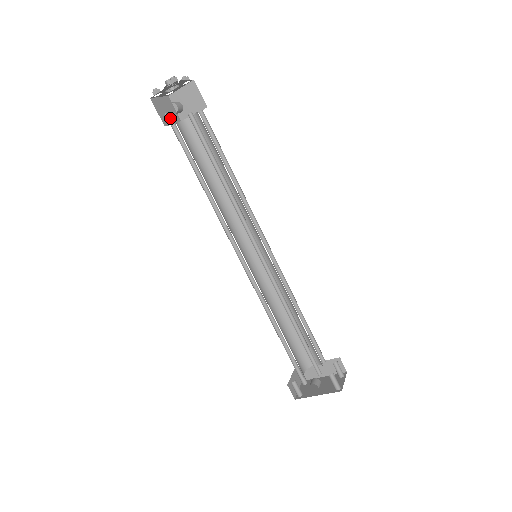
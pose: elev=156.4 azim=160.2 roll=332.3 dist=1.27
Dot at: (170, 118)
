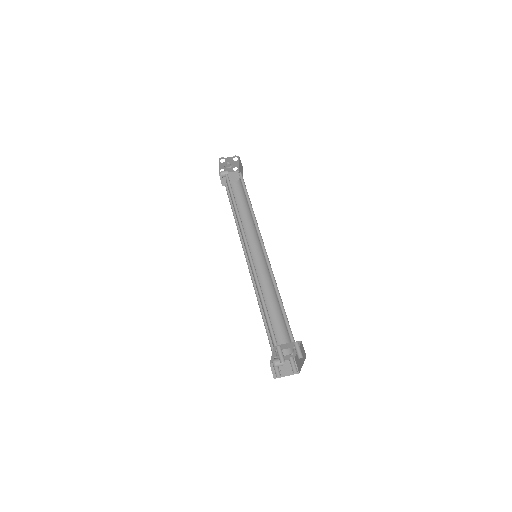
Dot at: (232, 182)
